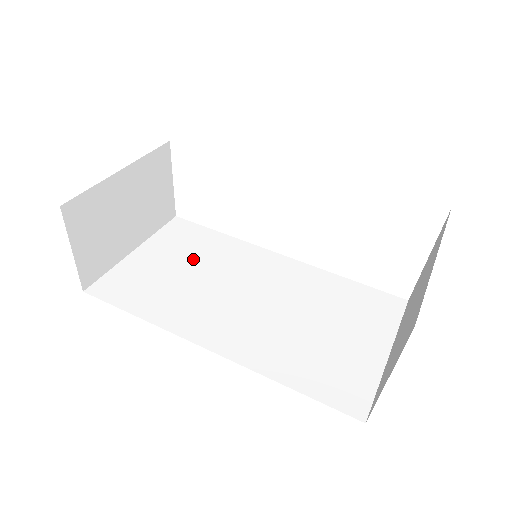
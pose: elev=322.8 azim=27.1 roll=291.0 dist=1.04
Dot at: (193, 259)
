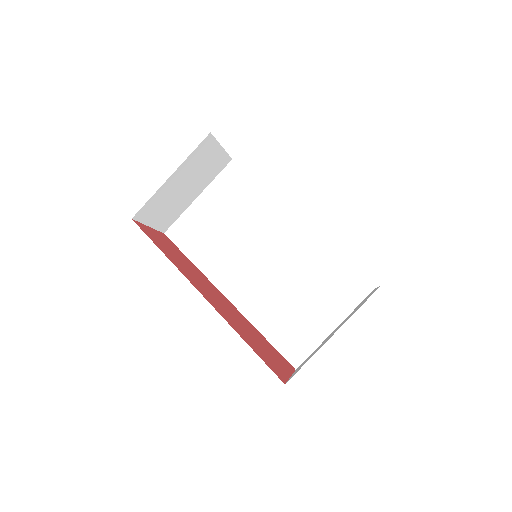
Dot at: (234, 214)
